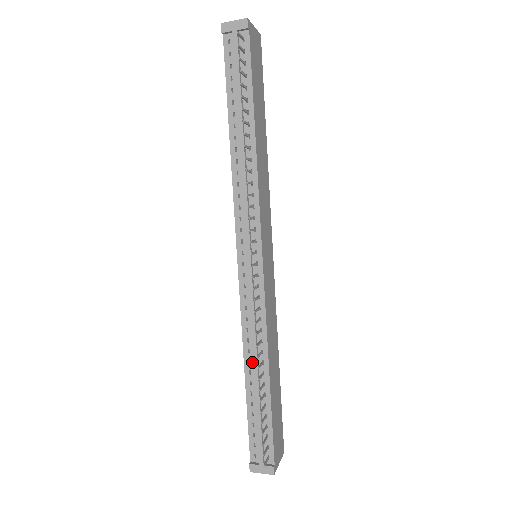
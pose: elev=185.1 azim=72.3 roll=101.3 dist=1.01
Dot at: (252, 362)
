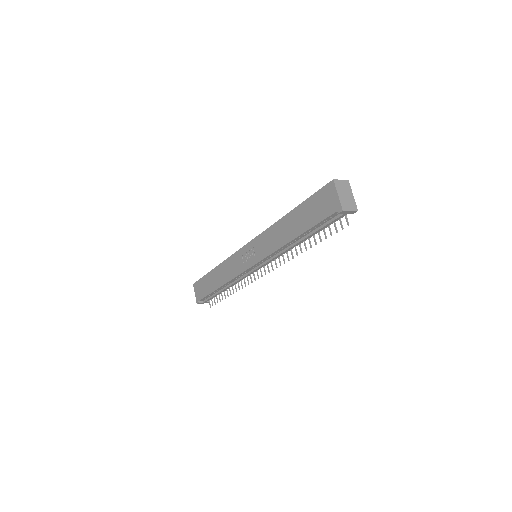
Dot at: (227, 286)
